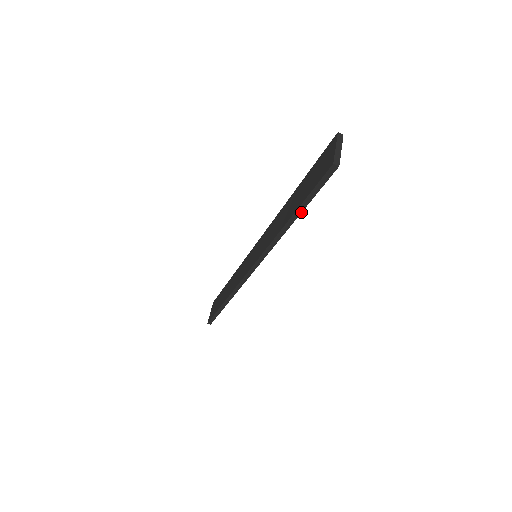
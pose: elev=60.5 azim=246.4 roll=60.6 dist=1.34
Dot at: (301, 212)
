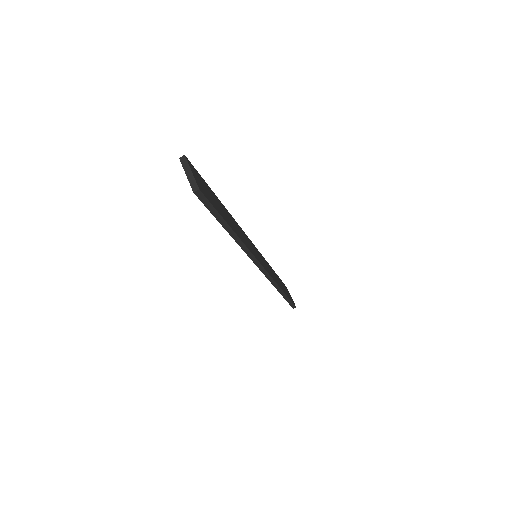
Dot at: (228, 225)
